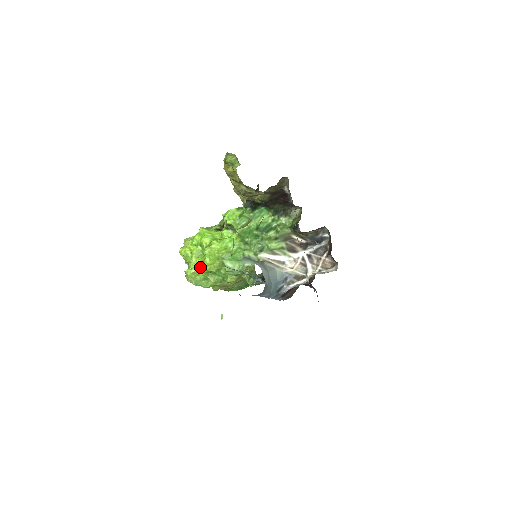
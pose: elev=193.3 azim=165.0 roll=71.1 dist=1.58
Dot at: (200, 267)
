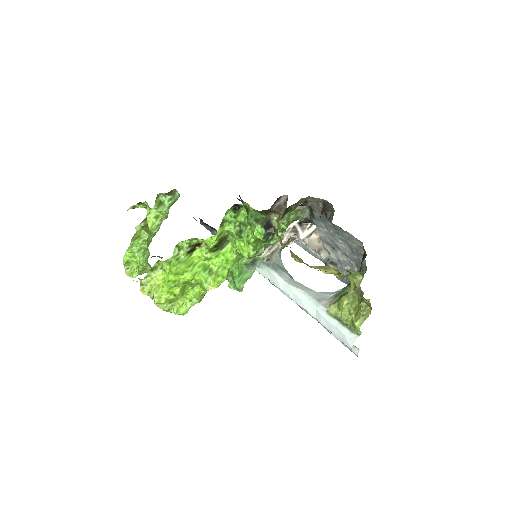
Dot at: (199, 302)
